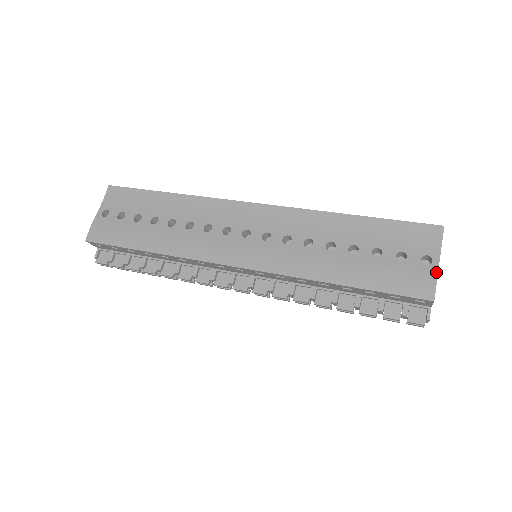
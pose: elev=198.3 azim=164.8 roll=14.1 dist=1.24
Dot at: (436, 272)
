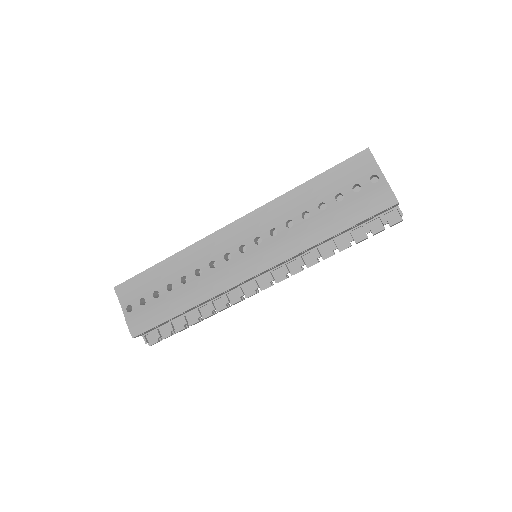
Dot at: (386, 183)
